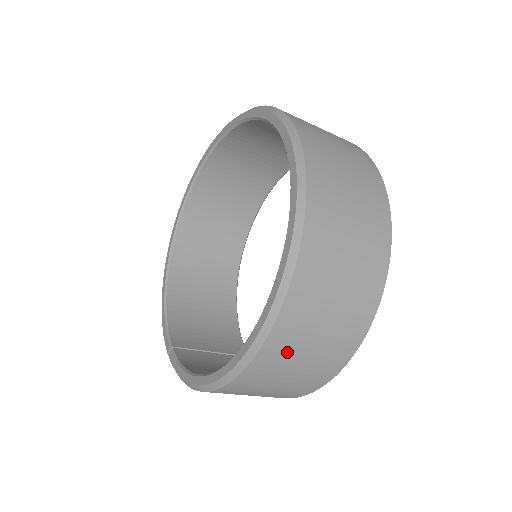
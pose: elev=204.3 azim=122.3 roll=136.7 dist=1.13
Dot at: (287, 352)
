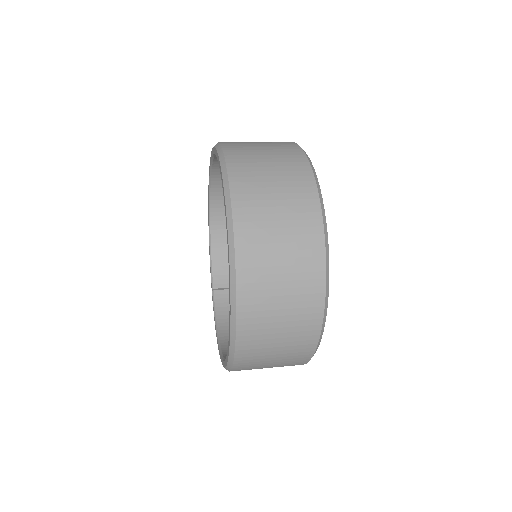
Dot at: occluded
